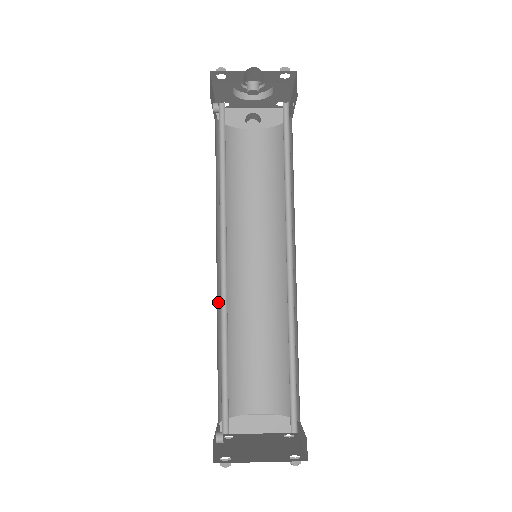
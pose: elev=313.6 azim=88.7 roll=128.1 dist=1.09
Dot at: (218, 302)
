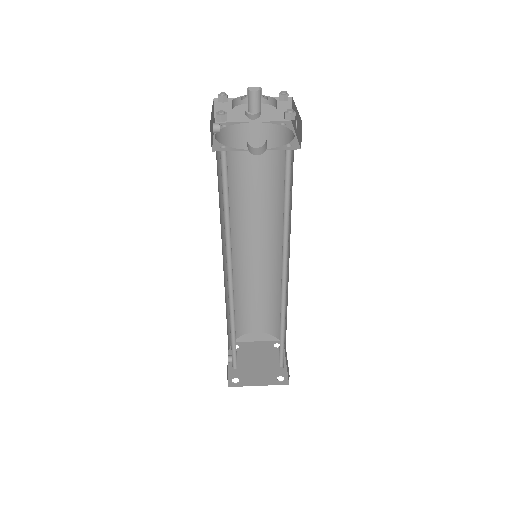
Dot at: (225, 283)
